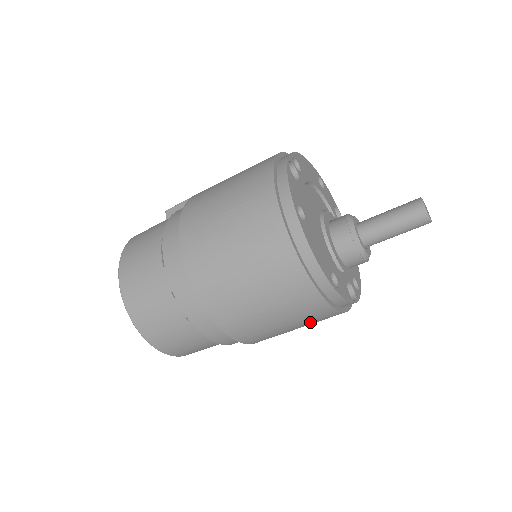
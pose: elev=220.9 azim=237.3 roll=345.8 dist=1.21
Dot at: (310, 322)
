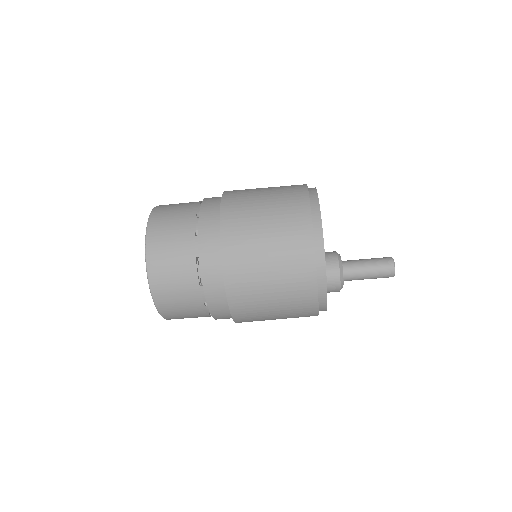
Dot at: (288, 278)
